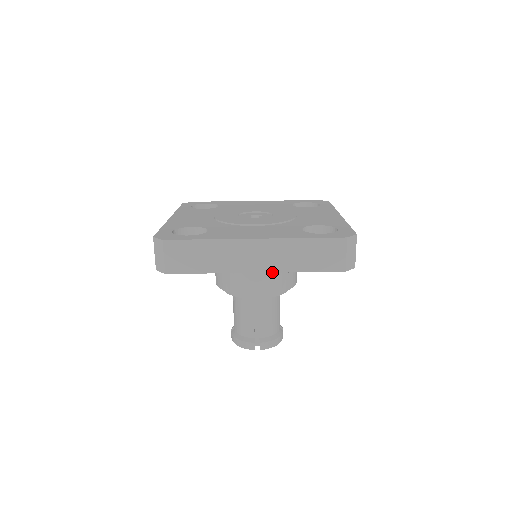
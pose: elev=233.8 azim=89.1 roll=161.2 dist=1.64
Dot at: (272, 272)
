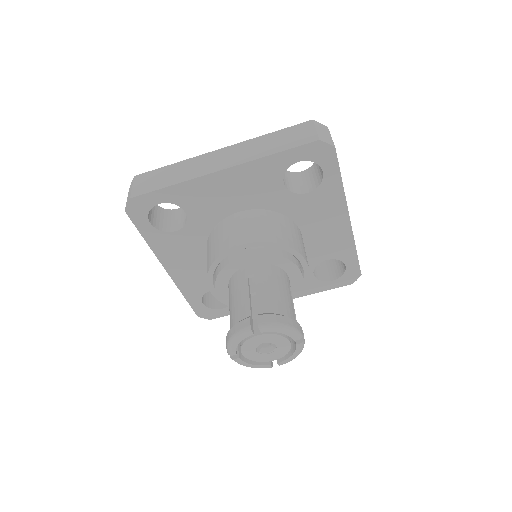
Dot at: (239, 164)
